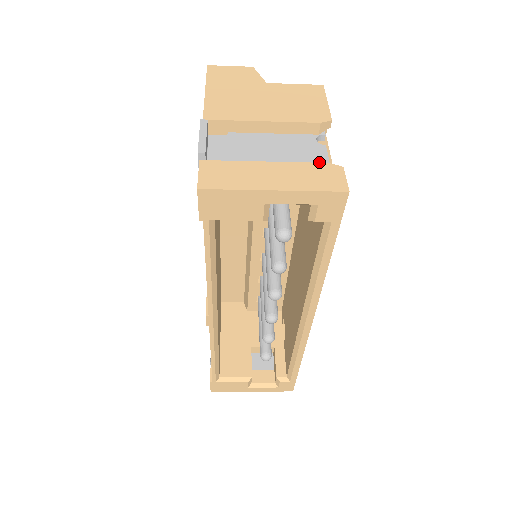
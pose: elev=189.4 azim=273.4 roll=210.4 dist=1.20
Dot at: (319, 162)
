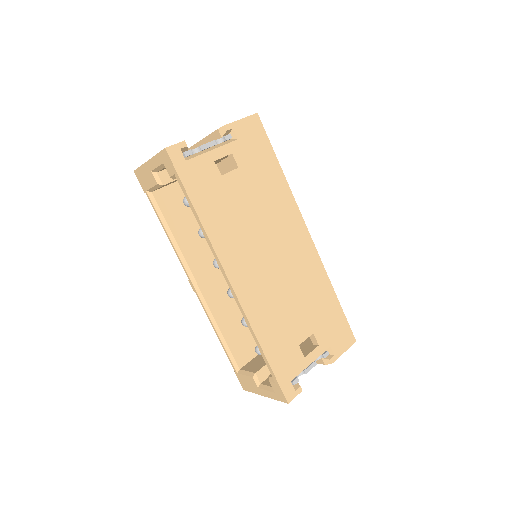
Dot at: (197, 148)
